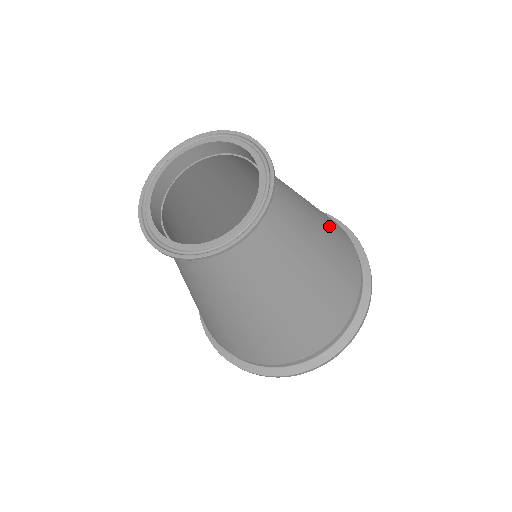
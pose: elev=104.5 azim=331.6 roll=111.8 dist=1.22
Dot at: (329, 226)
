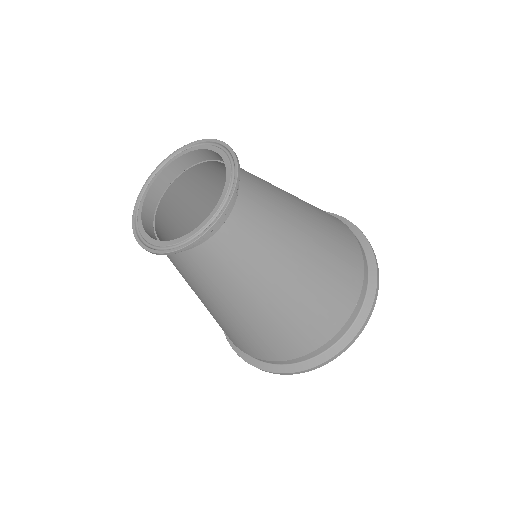
Dot at: occluded
